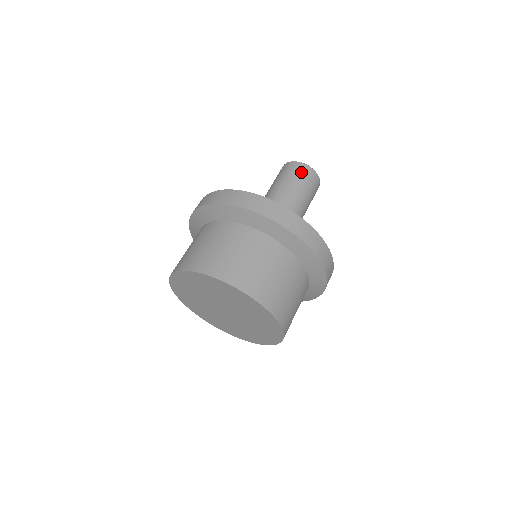
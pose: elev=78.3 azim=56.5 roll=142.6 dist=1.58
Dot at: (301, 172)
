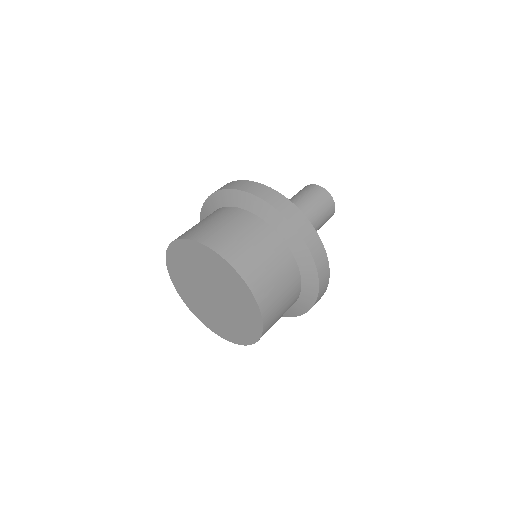
Dot at: (323, 198)
